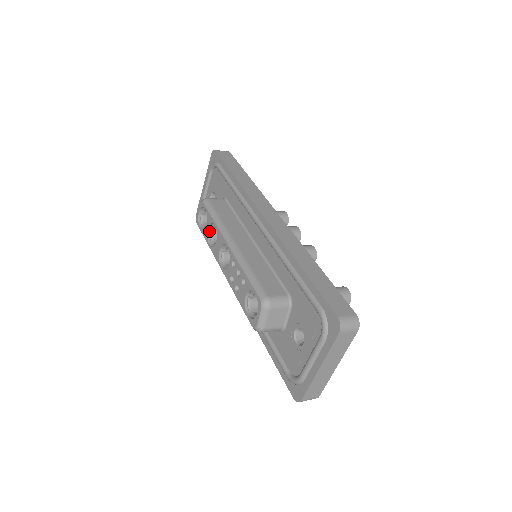
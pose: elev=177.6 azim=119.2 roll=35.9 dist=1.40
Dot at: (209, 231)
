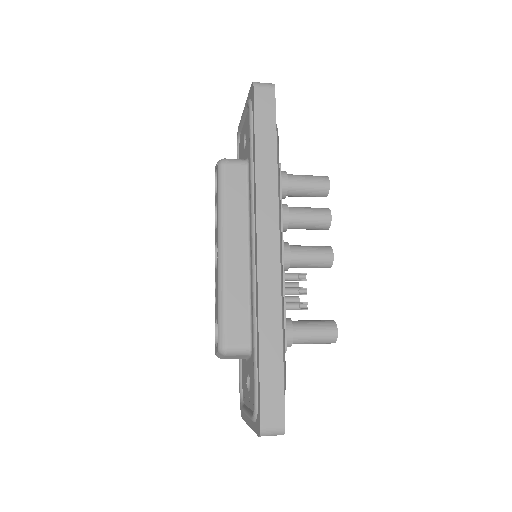
Dot at: occluded
